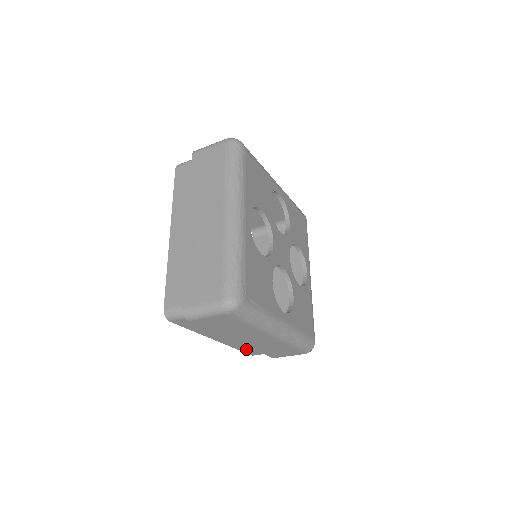
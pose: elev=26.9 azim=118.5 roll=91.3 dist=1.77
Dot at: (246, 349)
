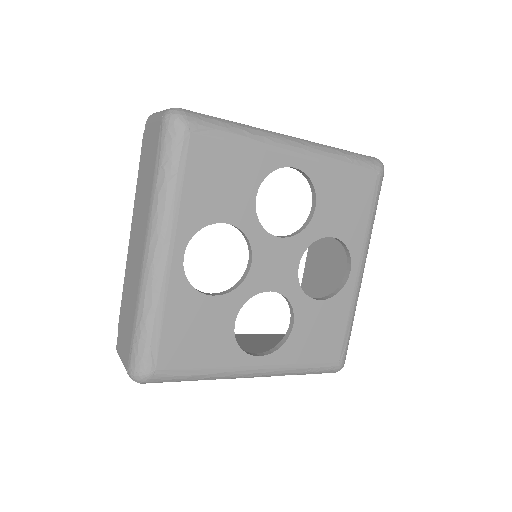
Dot at: occluded
